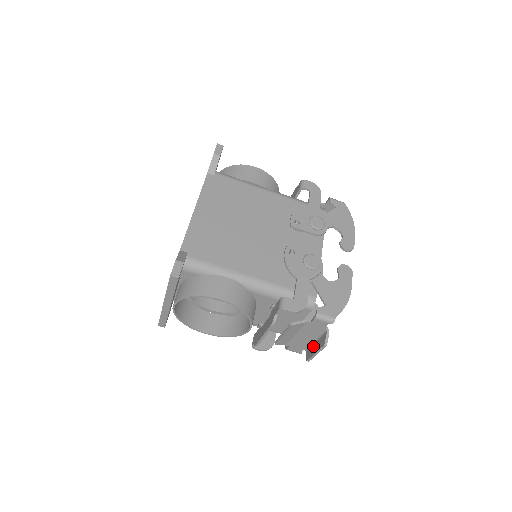
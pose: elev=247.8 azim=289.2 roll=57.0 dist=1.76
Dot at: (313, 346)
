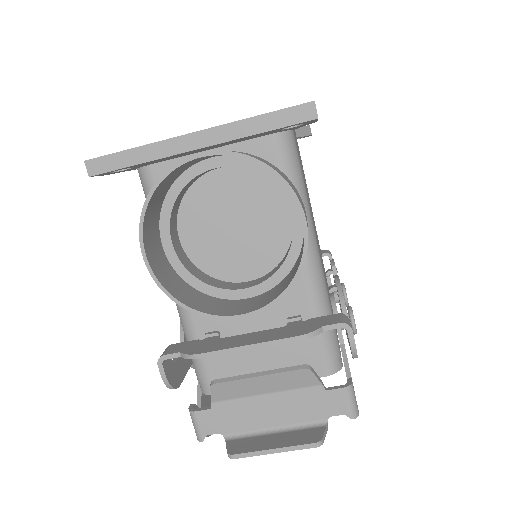
Dot at: (263, 436)
